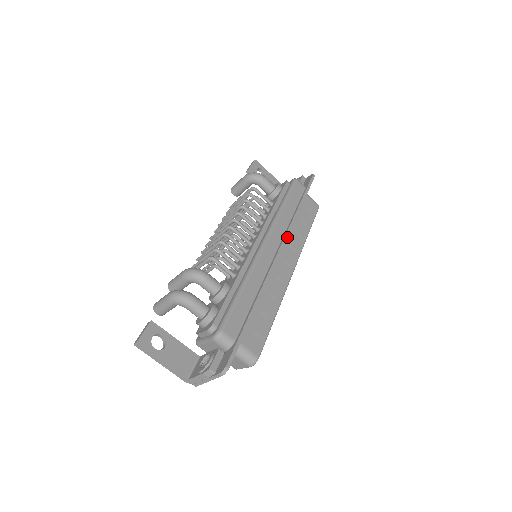
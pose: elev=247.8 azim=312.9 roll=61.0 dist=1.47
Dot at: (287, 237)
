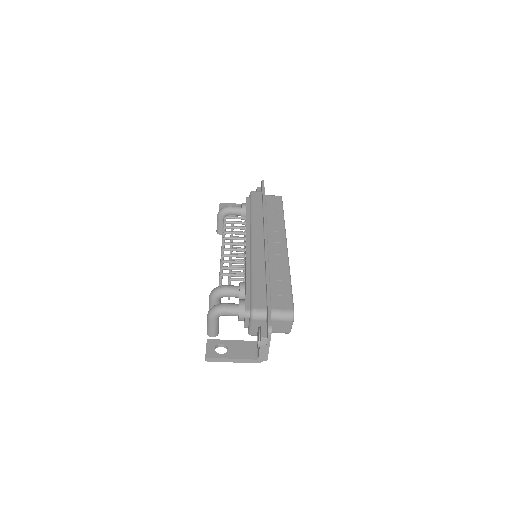
Dot at: (266, 228)
